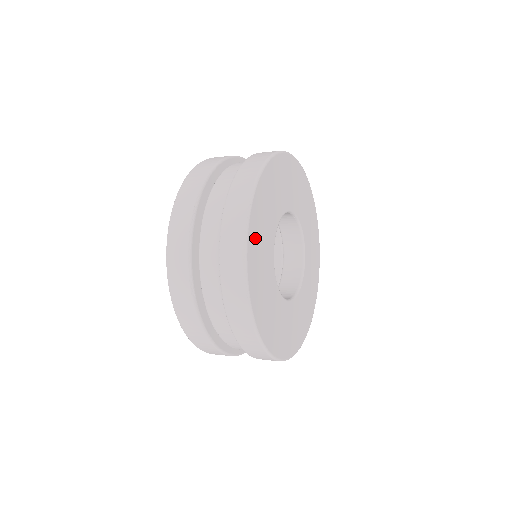
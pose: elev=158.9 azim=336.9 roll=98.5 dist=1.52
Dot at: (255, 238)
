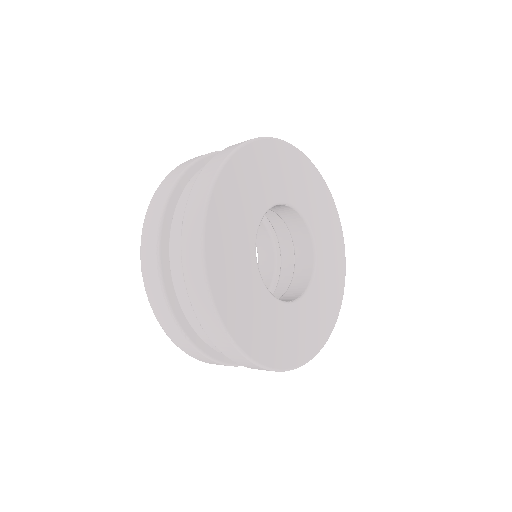
Dot at: (222, 279)
